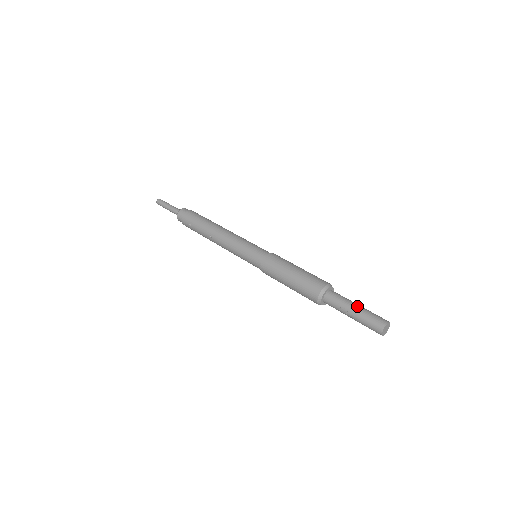
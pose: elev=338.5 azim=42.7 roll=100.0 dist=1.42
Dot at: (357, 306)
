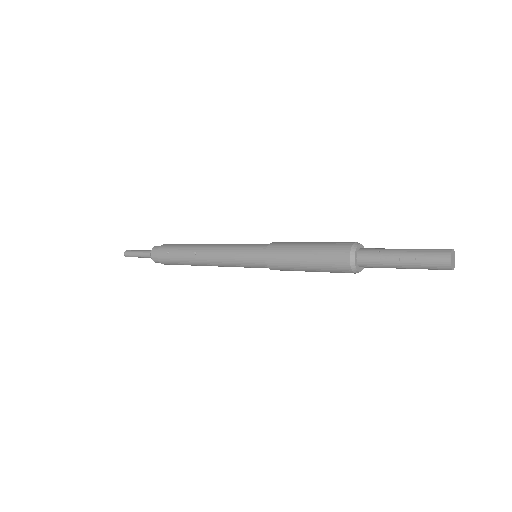
Dot at: occluded
